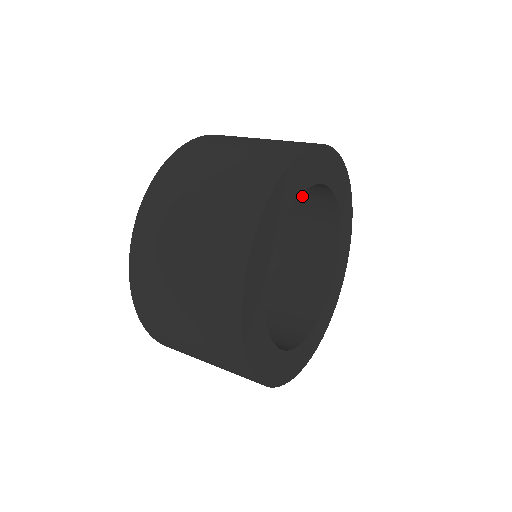
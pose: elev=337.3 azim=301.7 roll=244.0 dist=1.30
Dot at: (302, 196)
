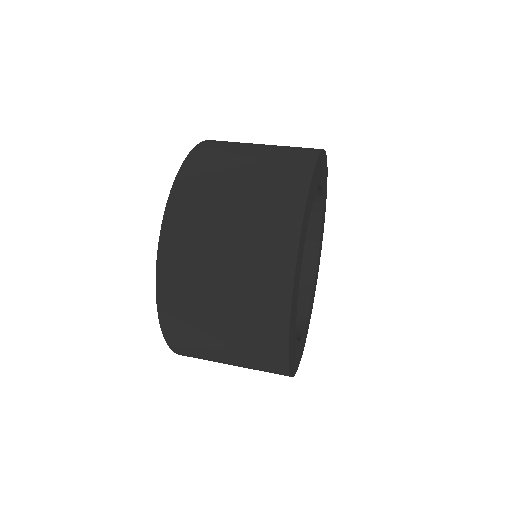
Dot at: occluded
